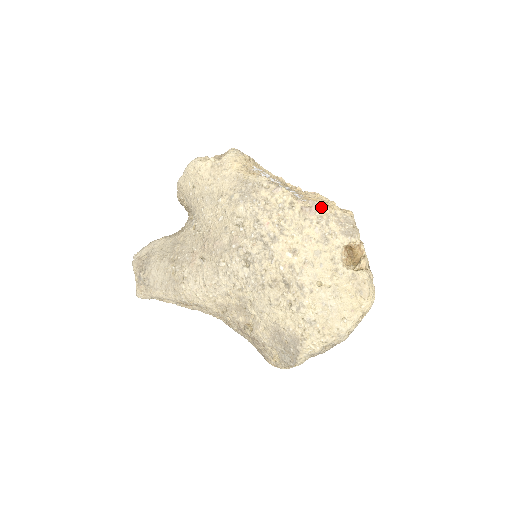
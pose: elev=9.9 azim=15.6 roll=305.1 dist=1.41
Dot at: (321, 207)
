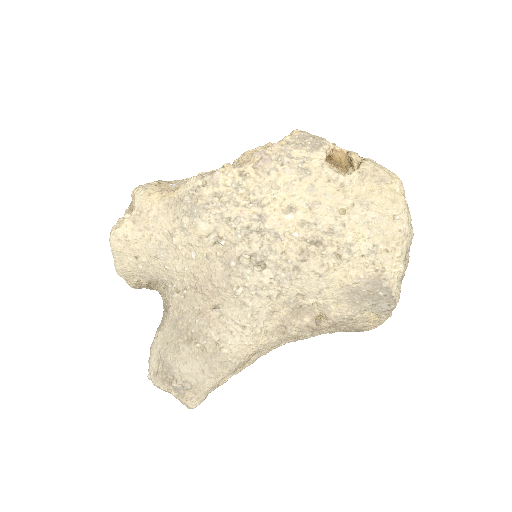
Dot at: (270, 149)
